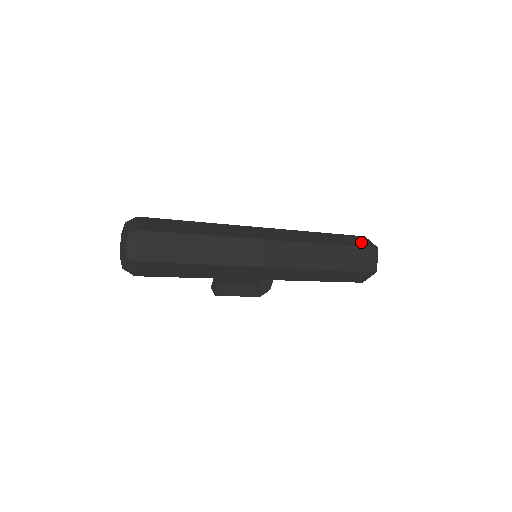
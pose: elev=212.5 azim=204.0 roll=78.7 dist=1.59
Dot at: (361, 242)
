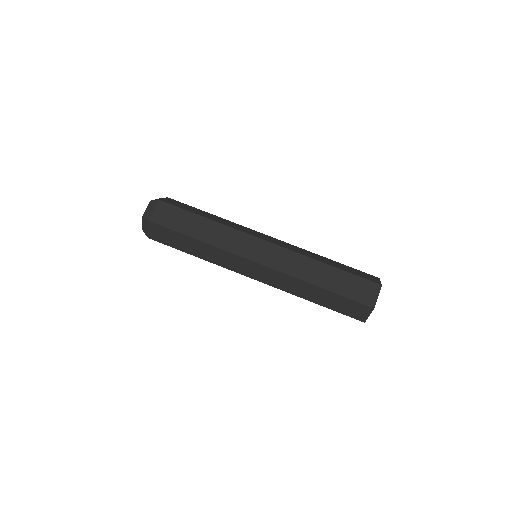
Dot at: (362, 293)
